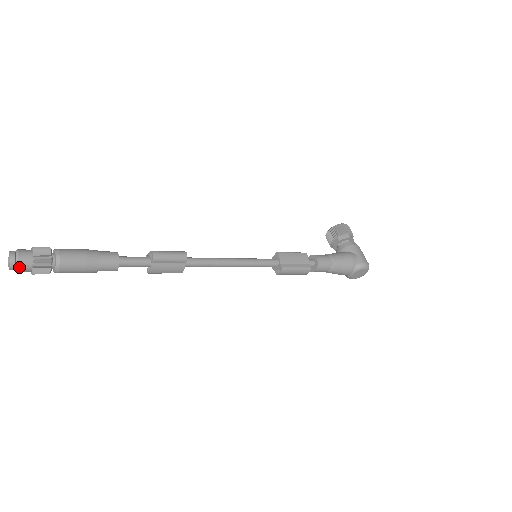
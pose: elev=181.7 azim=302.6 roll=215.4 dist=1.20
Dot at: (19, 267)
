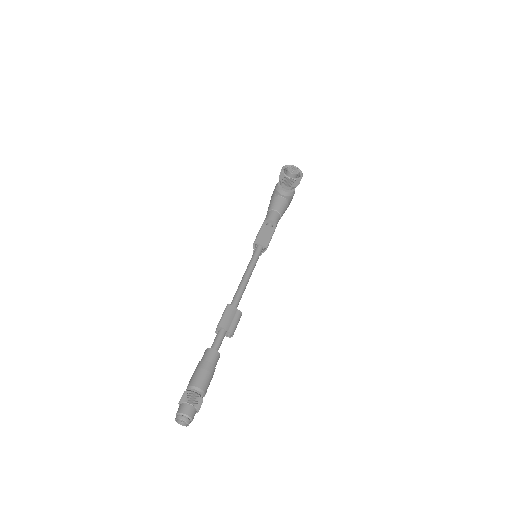
Dot at: occluded
